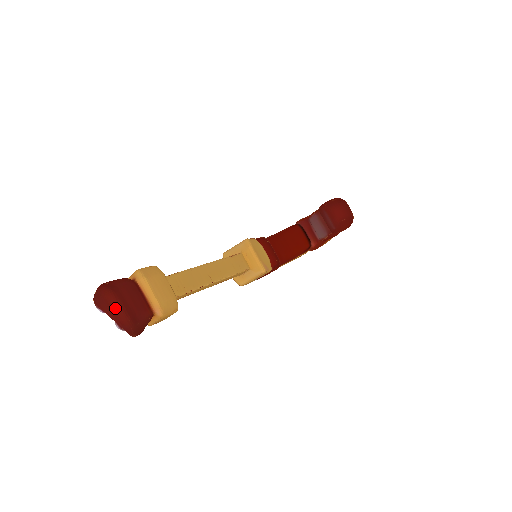
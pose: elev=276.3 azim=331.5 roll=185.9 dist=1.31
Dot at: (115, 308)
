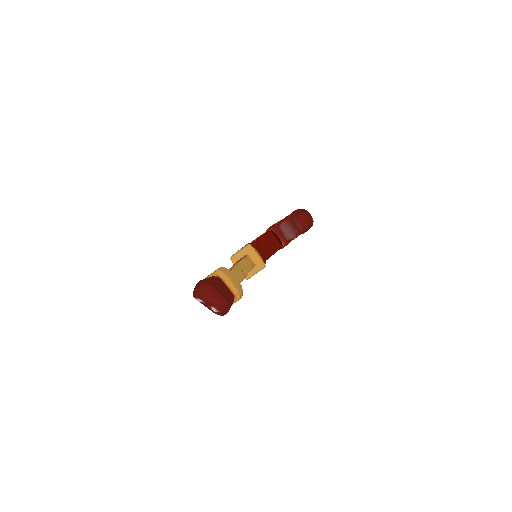
Dot at: (217, 296)
